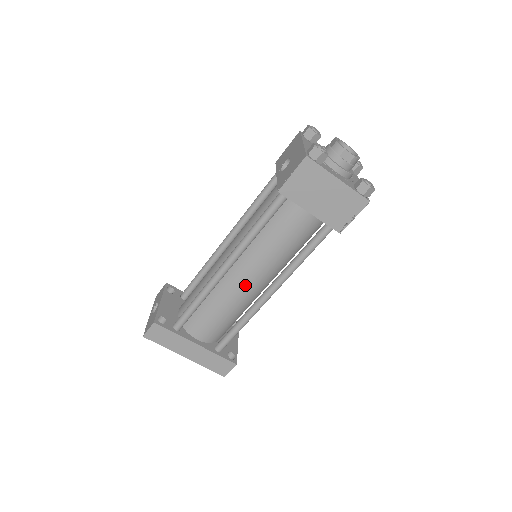
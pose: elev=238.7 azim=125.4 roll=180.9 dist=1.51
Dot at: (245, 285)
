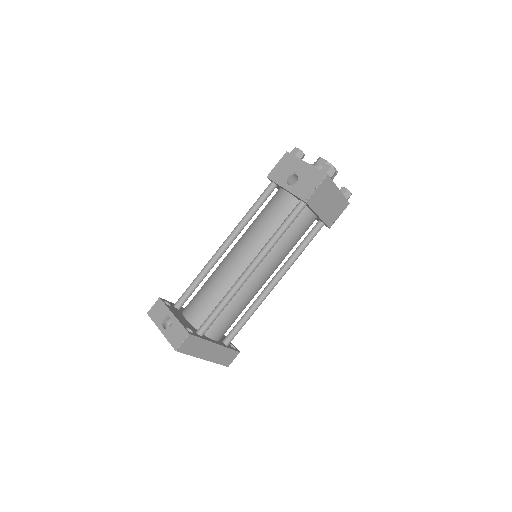
Dot at: (261, 281)
